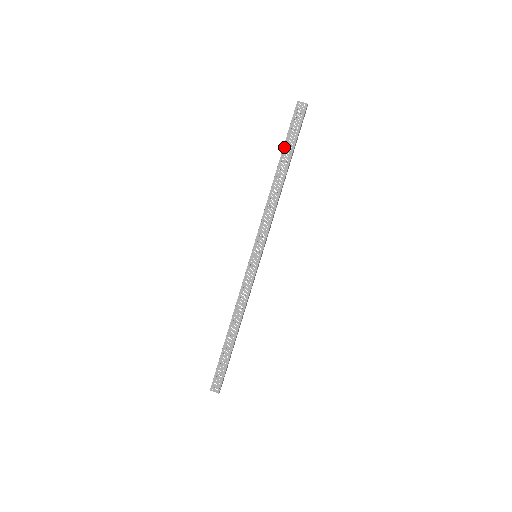
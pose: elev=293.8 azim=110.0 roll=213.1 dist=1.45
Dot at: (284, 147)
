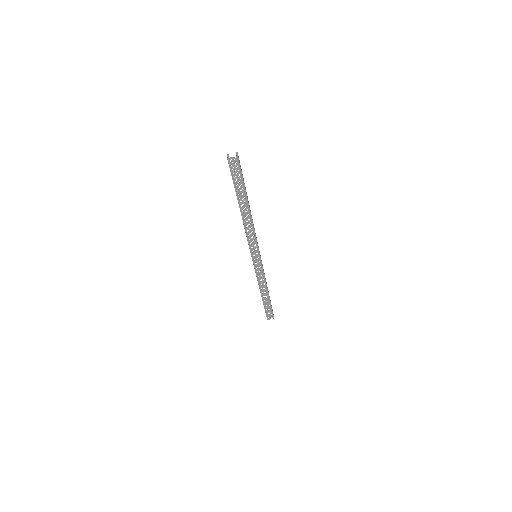
Dot at: (236, 192)
